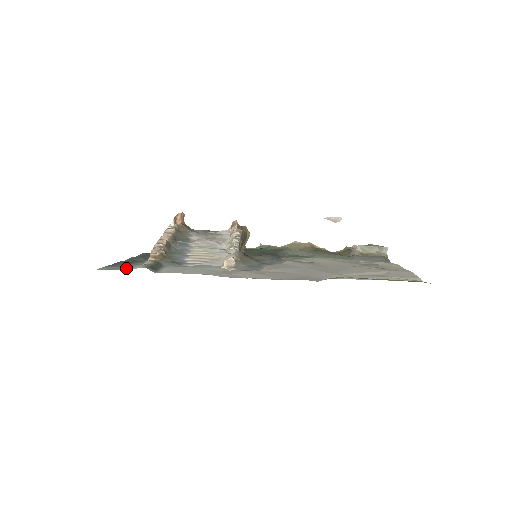
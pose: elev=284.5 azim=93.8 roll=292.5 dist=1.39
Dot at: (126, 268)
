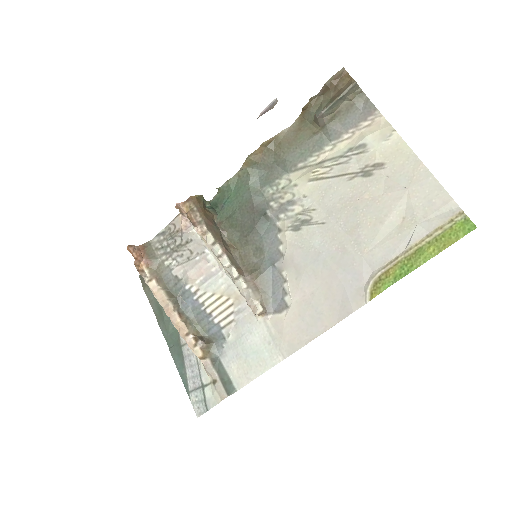
Dot at: (204, 389)
